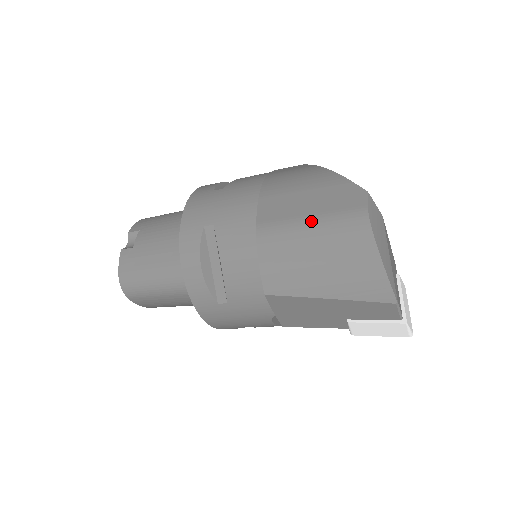
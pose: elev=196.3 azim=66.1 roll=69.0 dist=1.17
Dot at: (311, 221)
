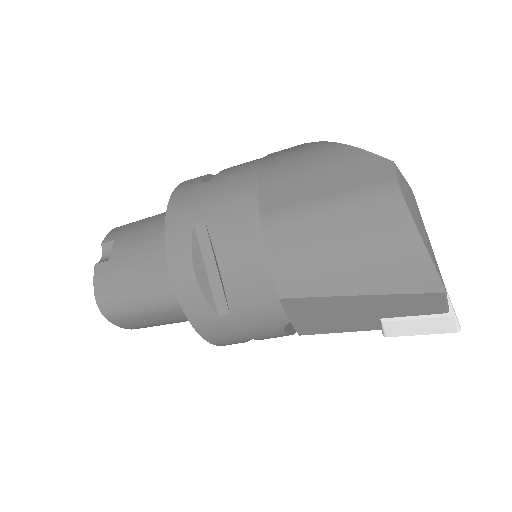
Dot at: (328, 203)
